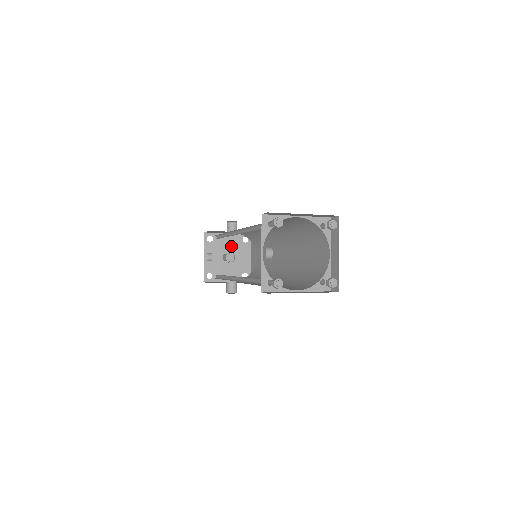
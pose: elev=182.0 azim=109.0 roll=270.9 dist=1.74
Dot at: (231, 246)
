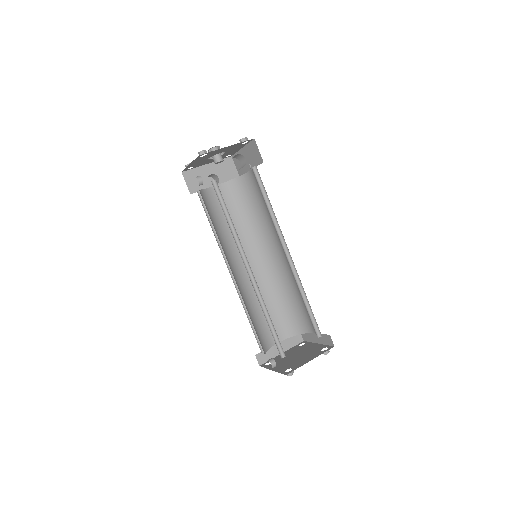
Dot at: (225, 150)
